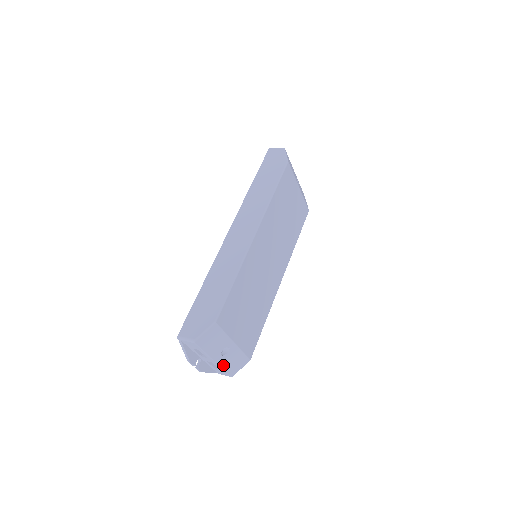
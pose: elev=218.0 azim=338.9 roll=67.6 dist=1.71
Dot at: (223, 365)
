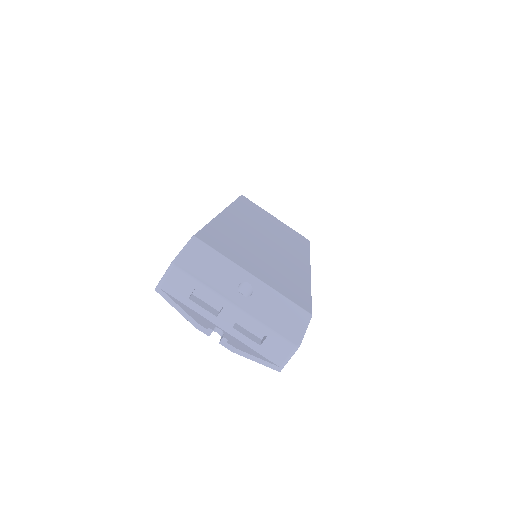
Dot at: (261, 317)
